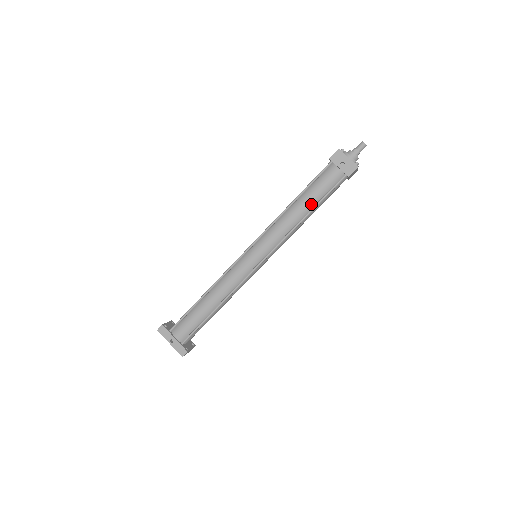
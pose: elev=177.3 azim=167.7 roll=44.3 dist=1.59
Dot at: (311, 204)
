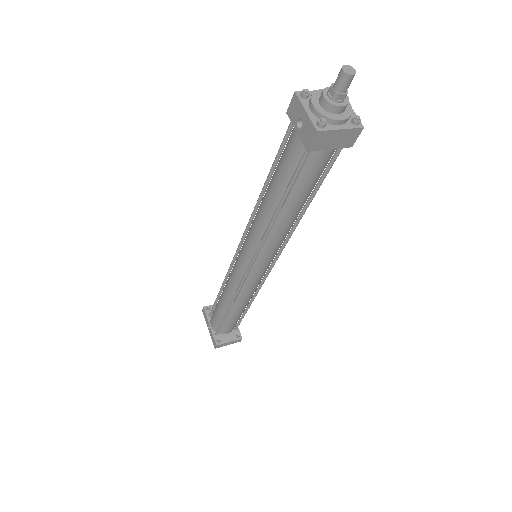
Dot at: (278, 195)
